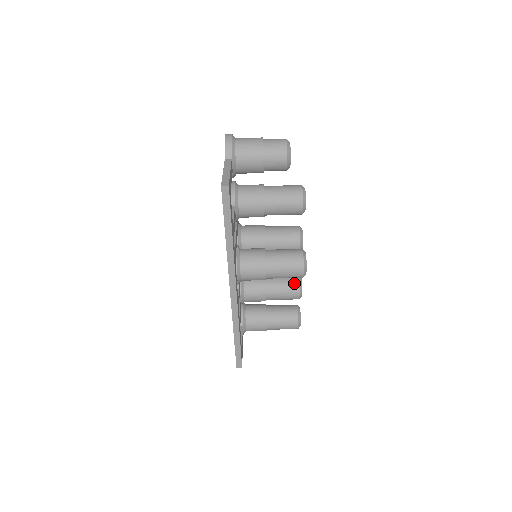
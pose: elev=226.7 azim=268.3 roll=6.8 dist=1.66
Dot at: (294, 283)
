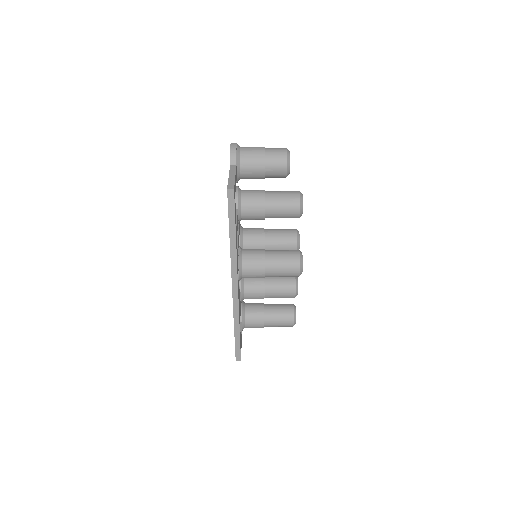
Dot at: (291, 282)
